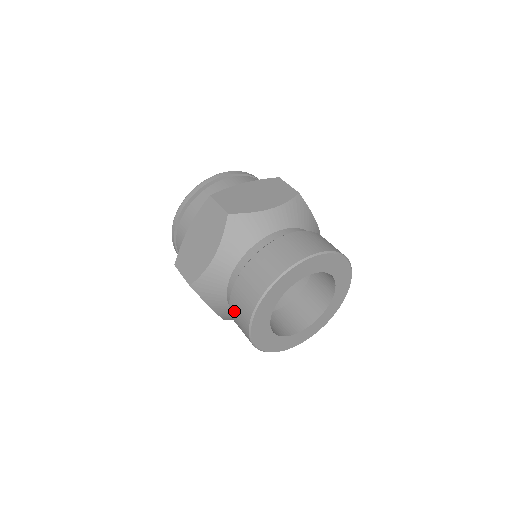
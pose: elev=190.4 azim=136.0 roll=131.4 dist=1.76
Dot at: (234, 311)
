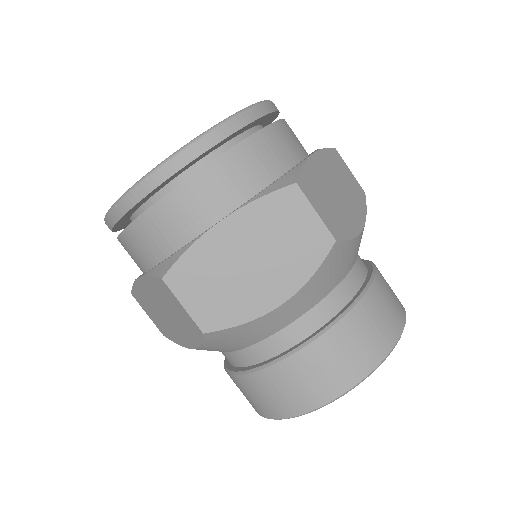
Dot at: (272, 382)
